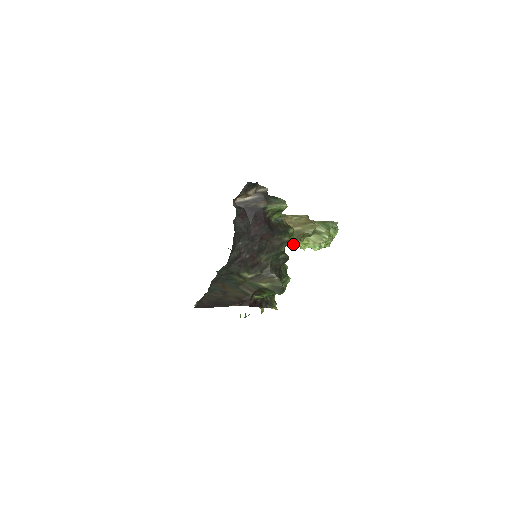
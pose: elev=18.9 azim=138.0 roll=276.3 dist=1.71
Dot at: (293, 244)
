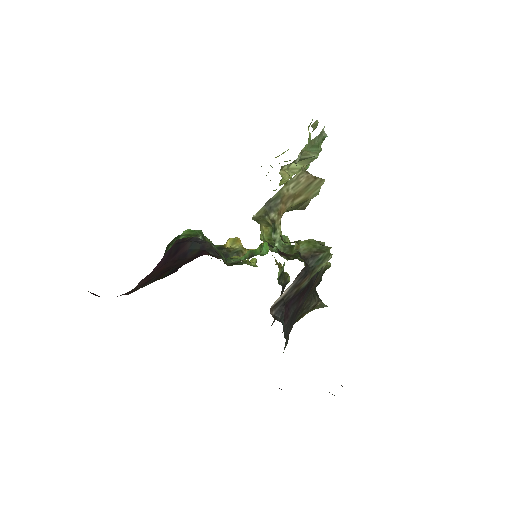
Dot at: (330, 264)
